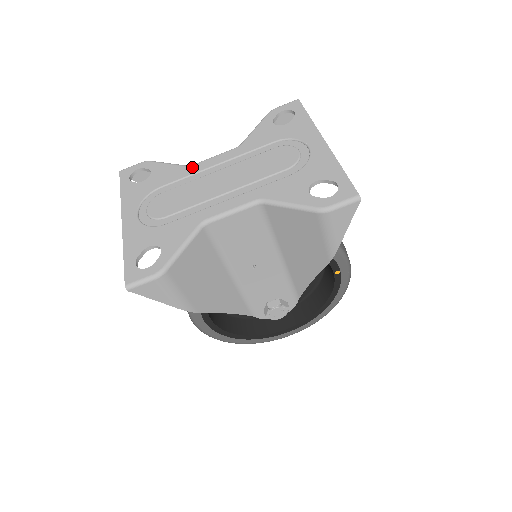
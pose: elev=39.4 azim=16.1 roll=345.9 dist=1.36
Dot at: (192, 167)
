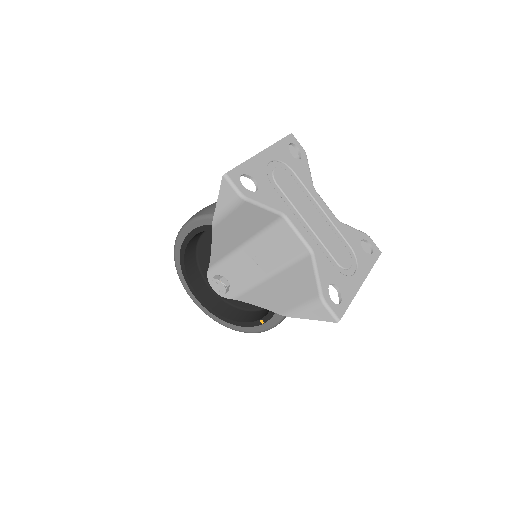
Dot at: (314, 191)
